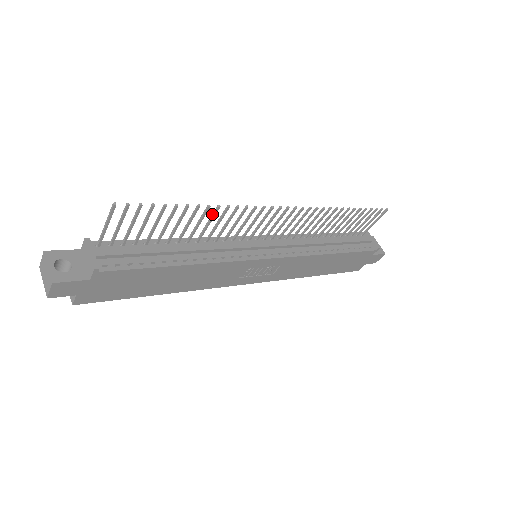
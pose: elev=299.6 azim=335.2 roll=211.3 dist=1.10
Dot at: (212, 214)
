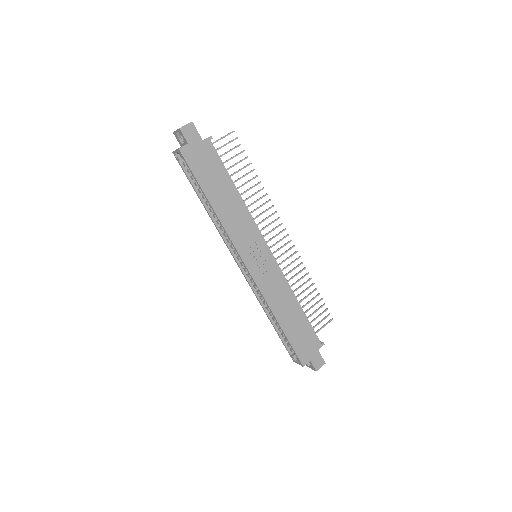
Dot at: (257, 191)
